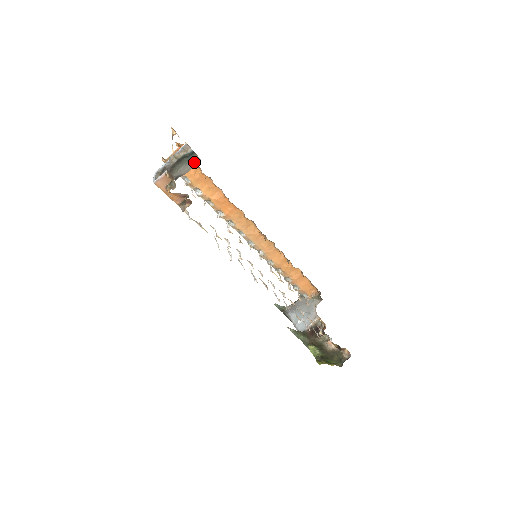
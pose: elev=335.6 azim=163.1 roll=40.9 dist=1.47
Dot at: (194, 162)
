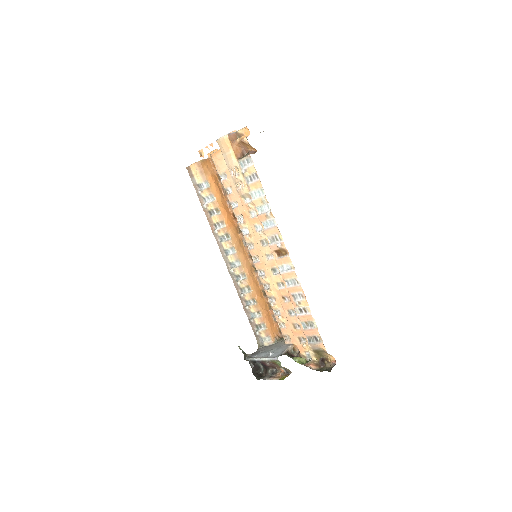
Dot at: occluded
